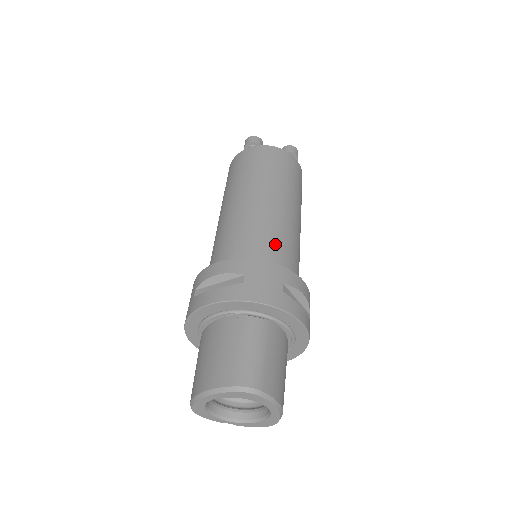
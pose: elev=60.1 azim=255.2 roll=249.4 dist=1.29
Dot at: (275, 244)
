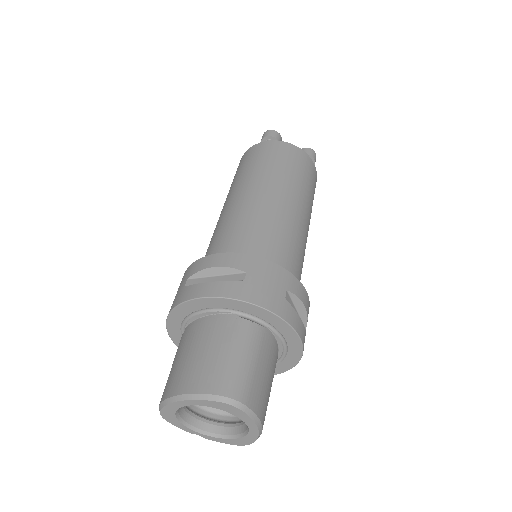
Dot at: (282, 246)
